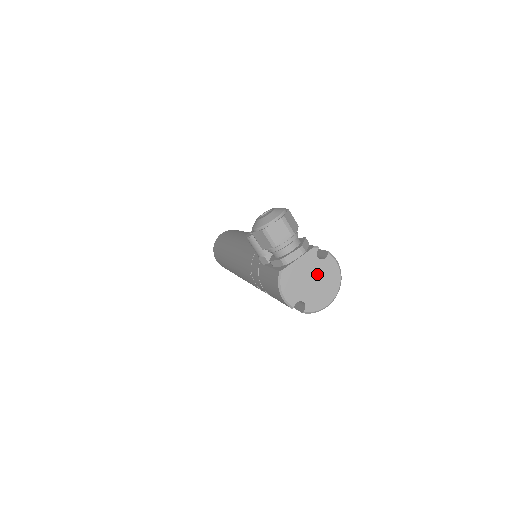
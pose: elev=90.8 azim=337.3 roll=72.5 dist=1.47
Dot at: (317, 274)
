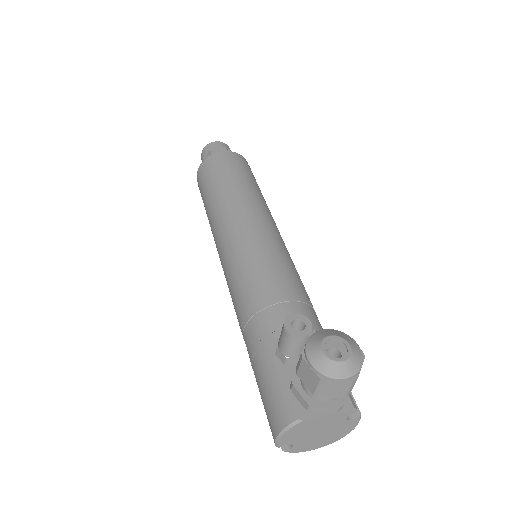
Dot at: (330, 429)
